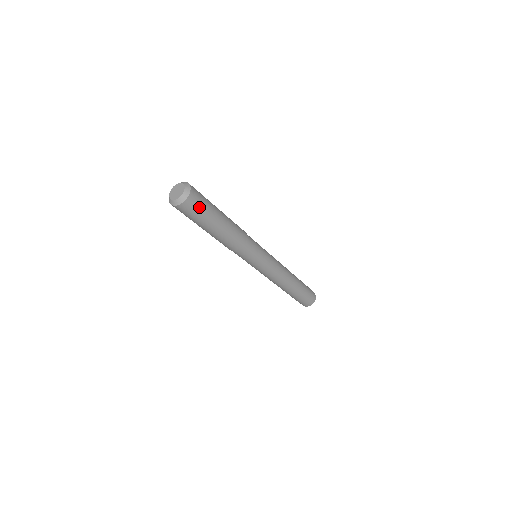
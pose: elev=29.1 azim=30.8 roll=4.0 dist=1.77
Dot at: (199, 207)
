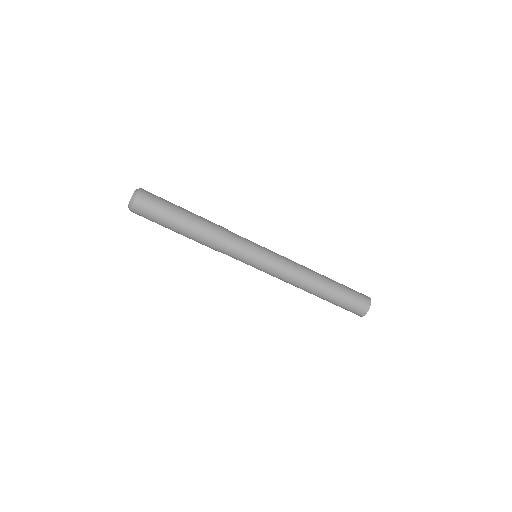
Dot at: (152, 207)
